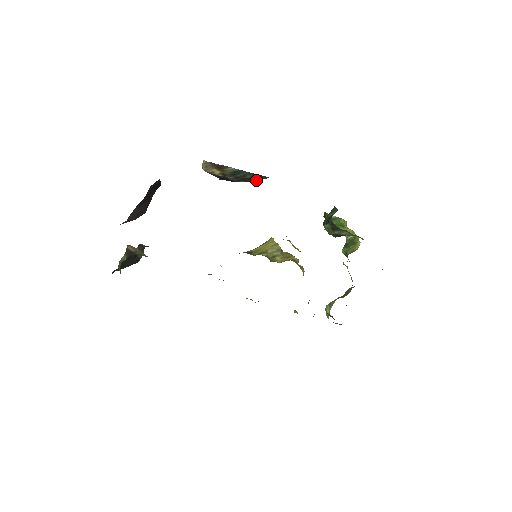
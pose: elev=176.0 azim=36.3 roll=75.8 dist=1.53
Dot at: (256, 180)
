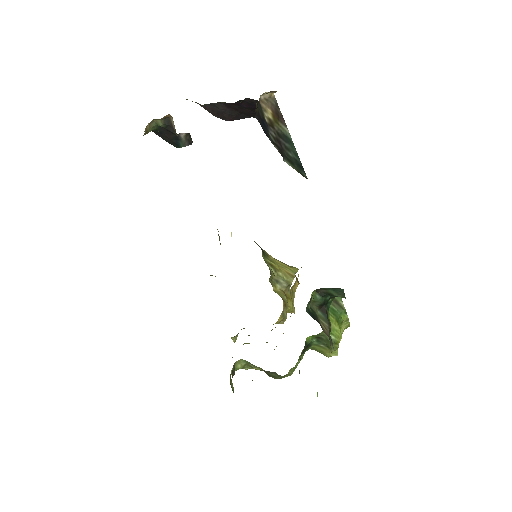
Dot at: (292, 165)
